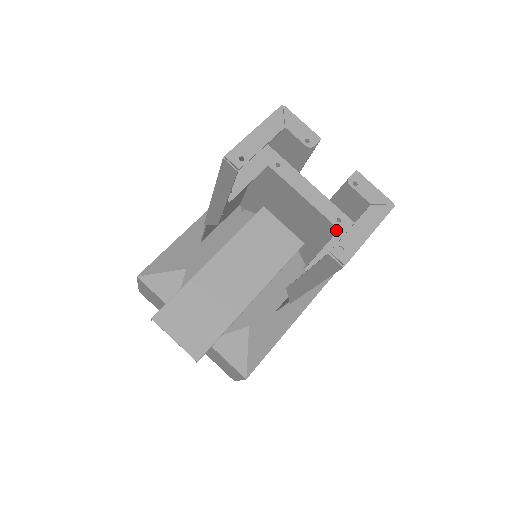
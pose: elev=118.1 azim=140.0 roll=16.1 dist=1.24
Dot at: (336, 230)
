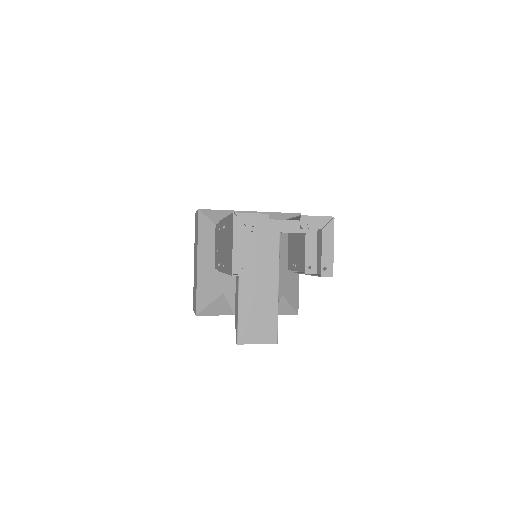
Dot at: occluded
